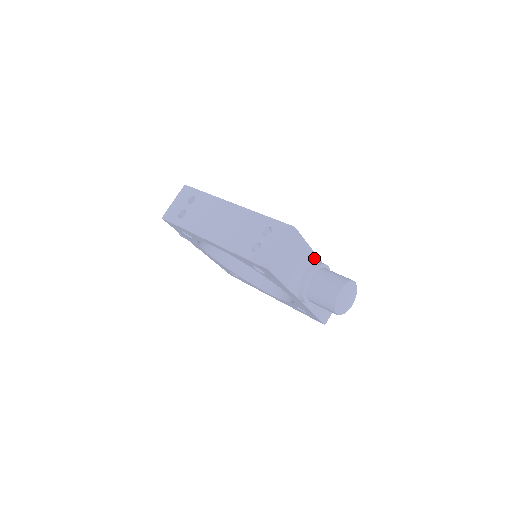
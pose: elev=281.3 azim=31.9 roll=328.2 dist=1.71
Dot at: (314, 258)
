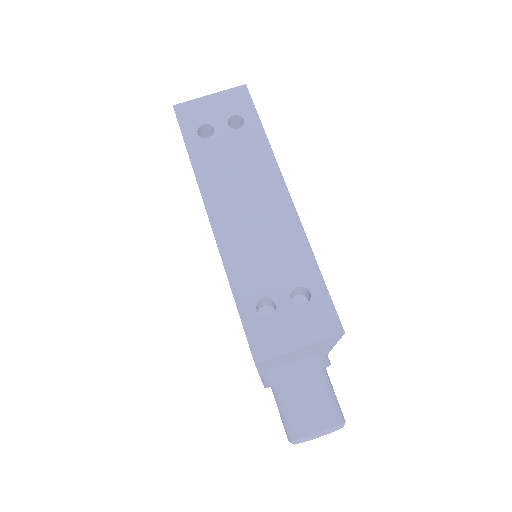
Dot at: (325, 351)
